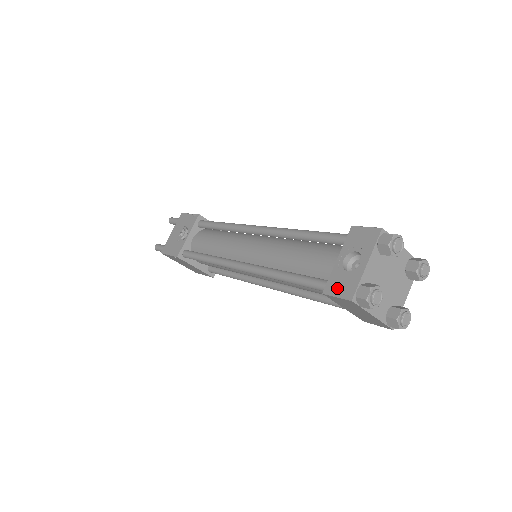
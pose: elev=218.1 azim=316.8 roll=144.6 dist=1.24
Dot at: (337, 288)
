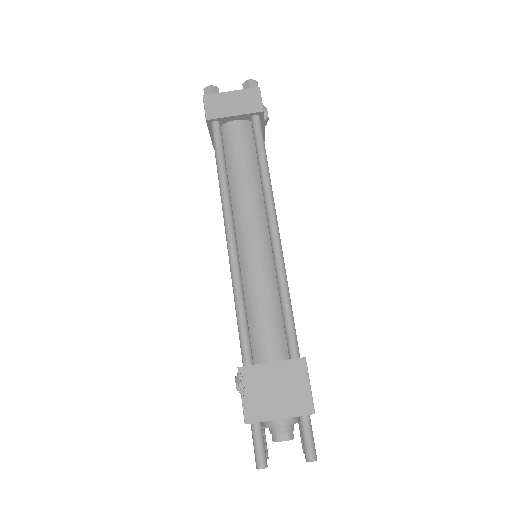
Dot at: occluded
